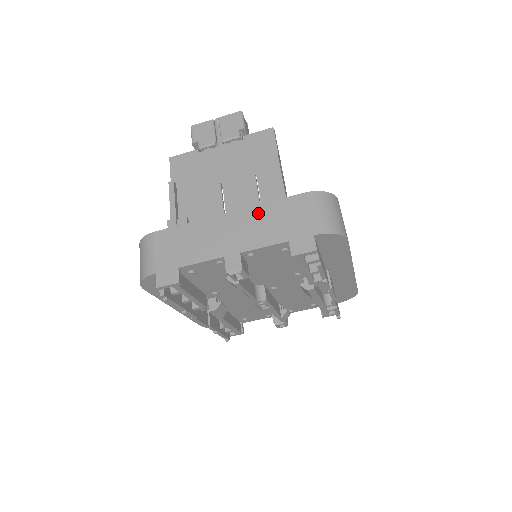
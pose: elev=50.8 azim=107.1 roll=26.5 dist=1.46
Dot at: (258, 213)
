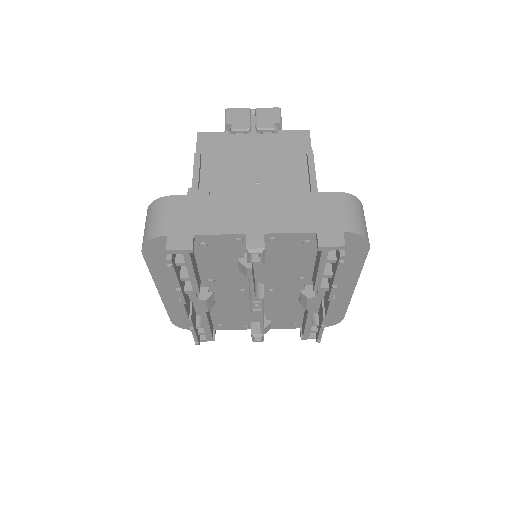
Dot at: (287, 200)
